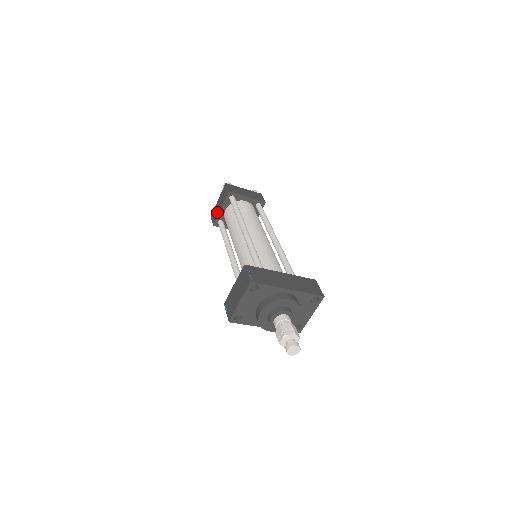
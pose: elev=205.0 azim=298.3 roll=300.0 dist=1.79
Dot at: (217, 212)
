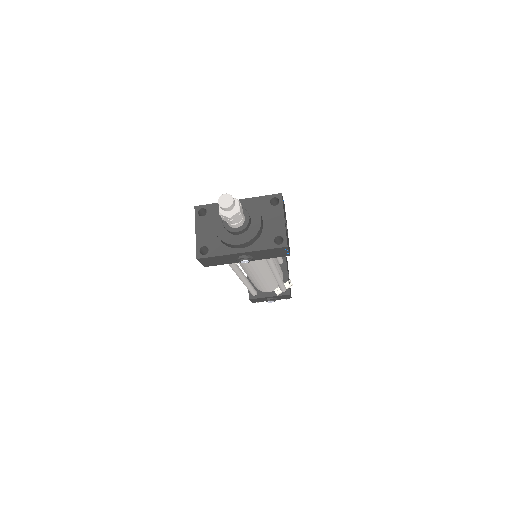
Dot at: occluded
